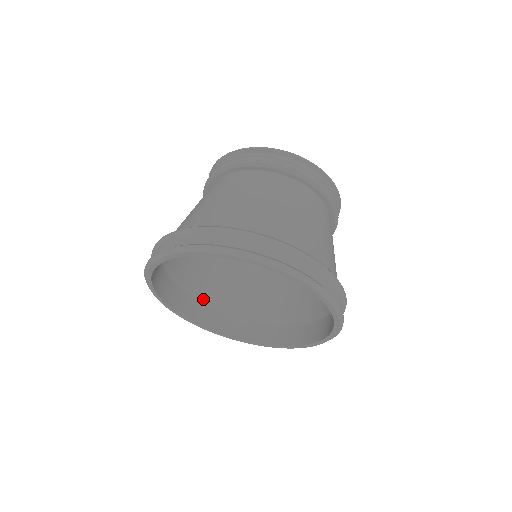
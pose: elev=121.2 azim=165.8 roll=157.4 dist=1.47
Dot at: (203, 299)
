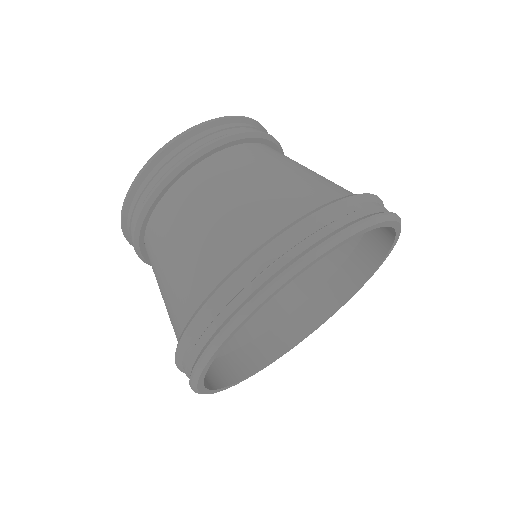
Dot at: occluded
